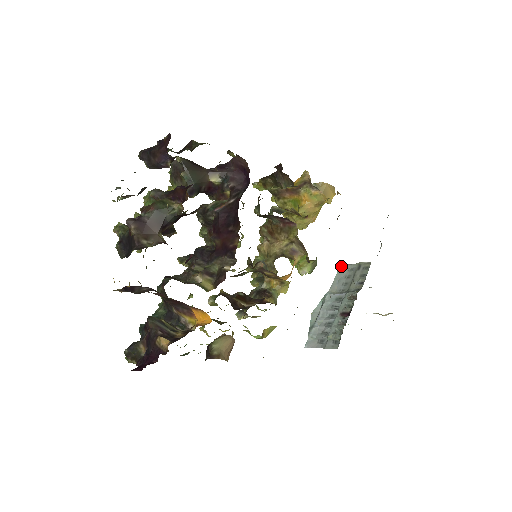
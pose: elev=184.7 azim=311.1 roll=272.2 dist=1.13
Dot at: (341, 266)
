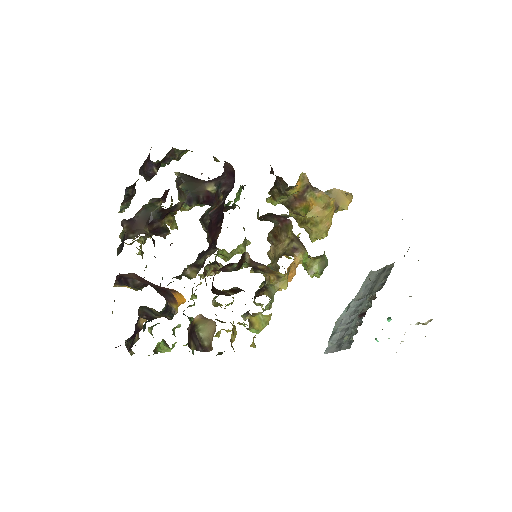
Dot at: (369, 273)
